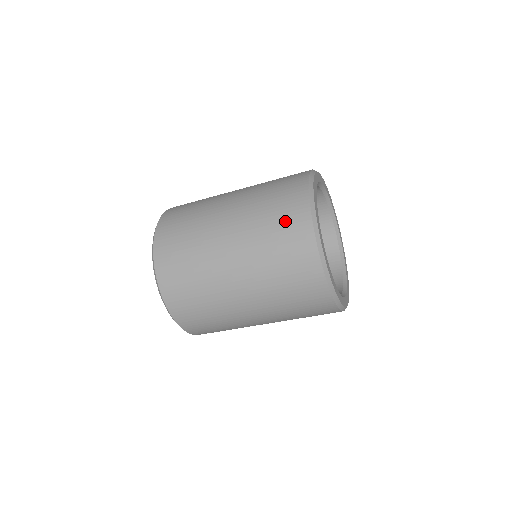
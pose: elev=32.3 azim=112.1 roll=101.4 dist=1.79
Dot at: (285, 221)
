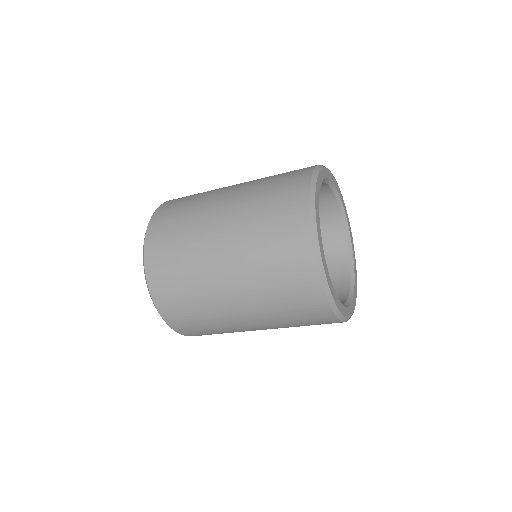
Dot at: (306, 315)
